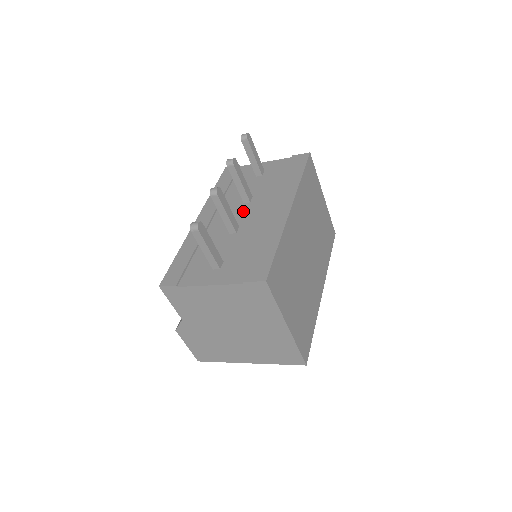
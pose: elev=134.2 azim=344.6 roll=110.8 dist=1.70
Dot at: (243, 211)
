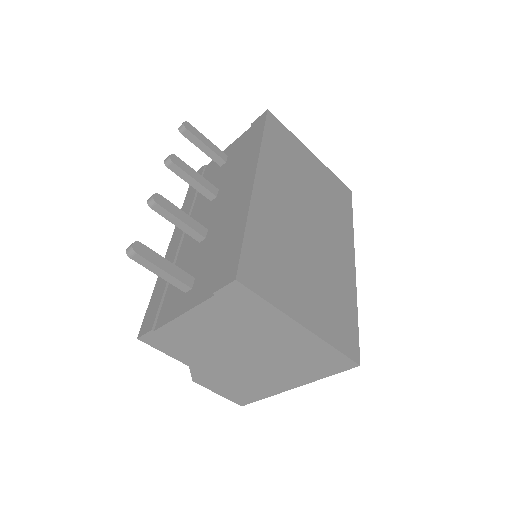
Dot at: (210, 210)
